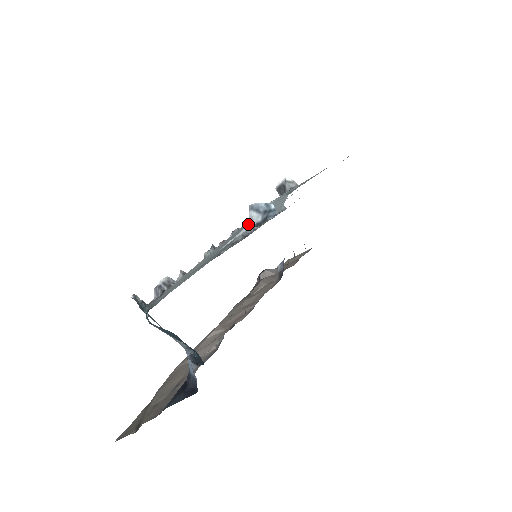
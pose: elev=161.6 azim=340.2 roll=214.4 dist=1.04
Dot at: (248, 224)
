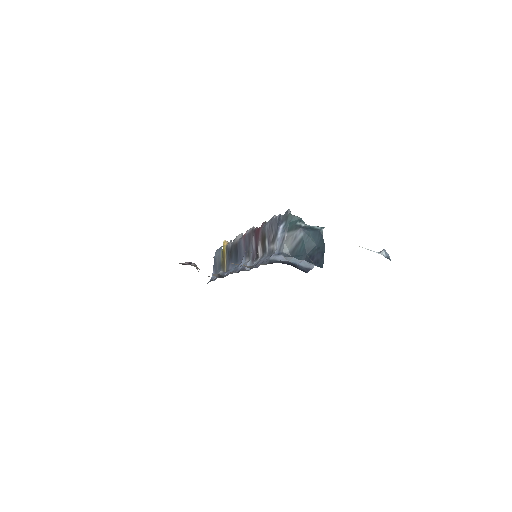
Dot at: (376, 252)
